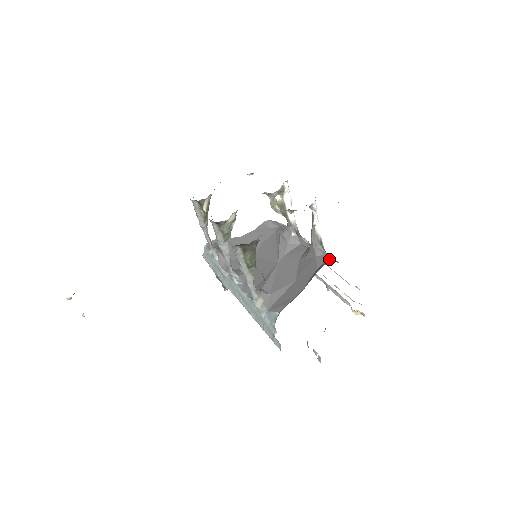
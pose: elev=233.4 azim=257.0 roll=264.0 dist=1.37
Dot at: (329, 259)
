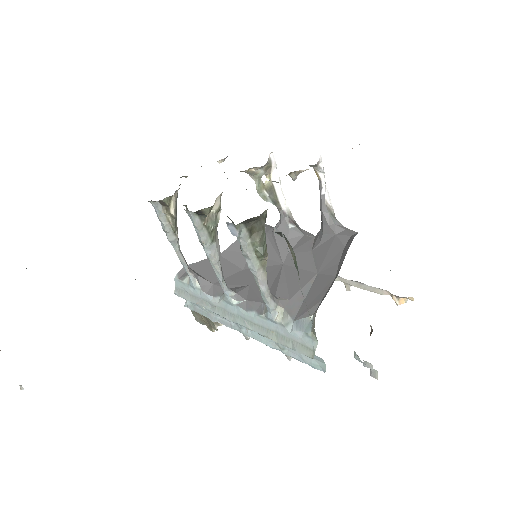
Dot at: (355, 232)
